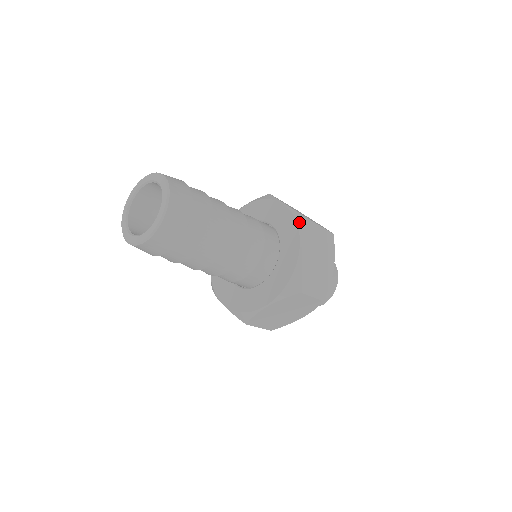
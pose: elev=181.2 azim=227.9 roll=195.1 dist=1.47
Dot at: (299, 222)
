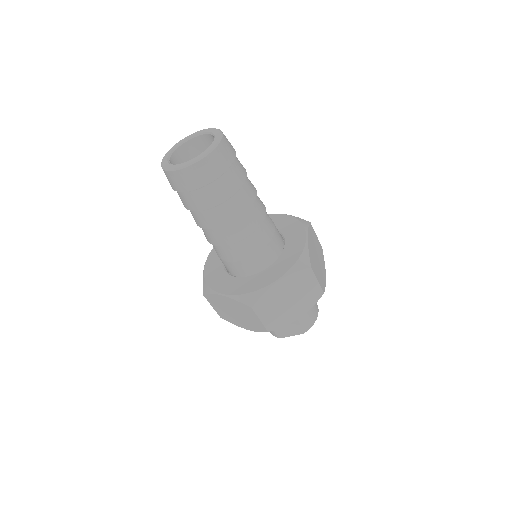
Dot at: (300, 220)
